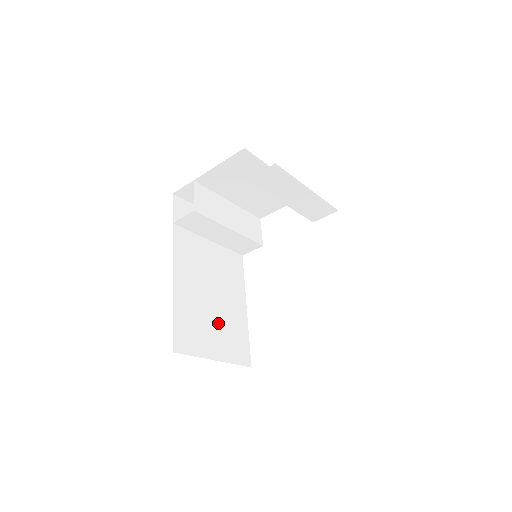
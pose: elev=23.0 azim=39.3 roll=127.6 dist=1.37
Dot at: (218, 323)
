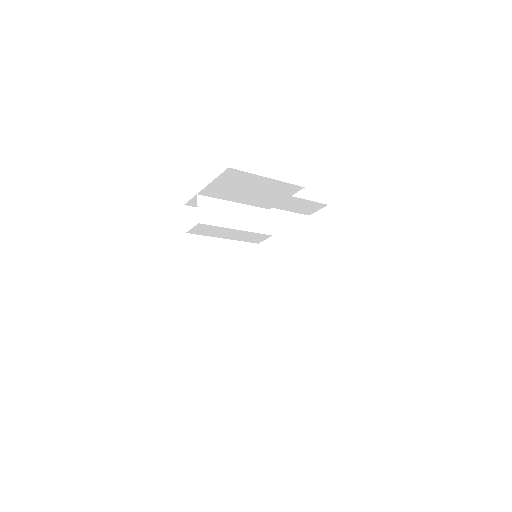
Dot at: (234, 312)
